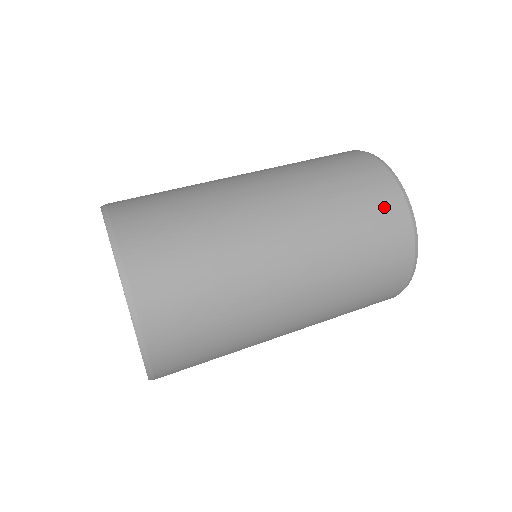
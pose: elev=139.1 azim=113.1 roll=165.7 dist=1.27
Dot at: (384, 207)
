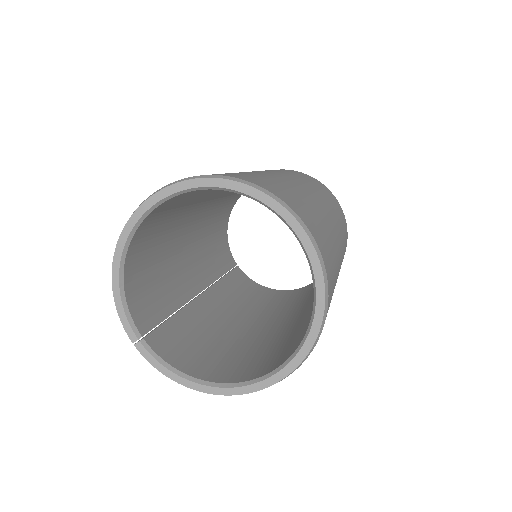
Dot at: occluded
